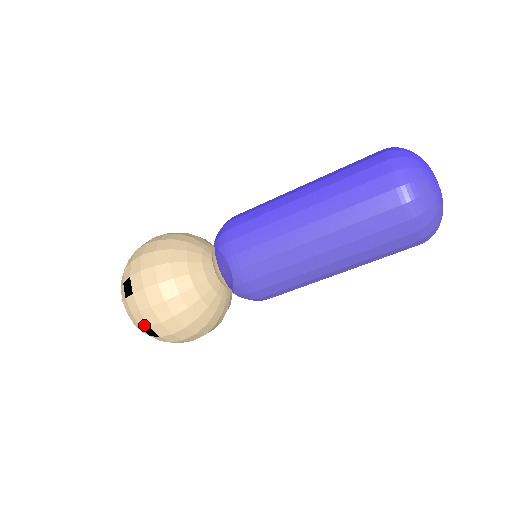
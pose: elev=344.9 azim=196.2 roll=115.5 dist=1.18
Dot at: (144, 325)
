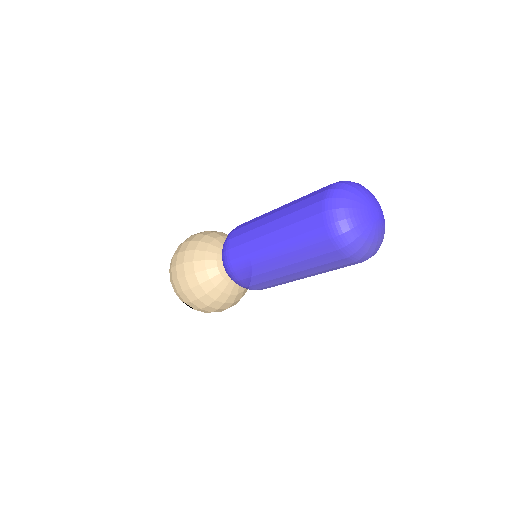
Dot at: occluded
